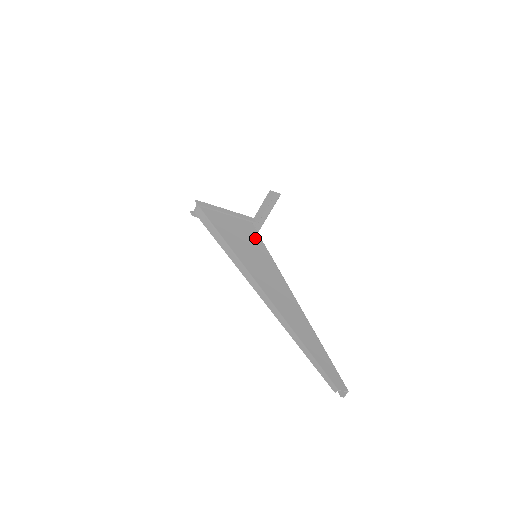
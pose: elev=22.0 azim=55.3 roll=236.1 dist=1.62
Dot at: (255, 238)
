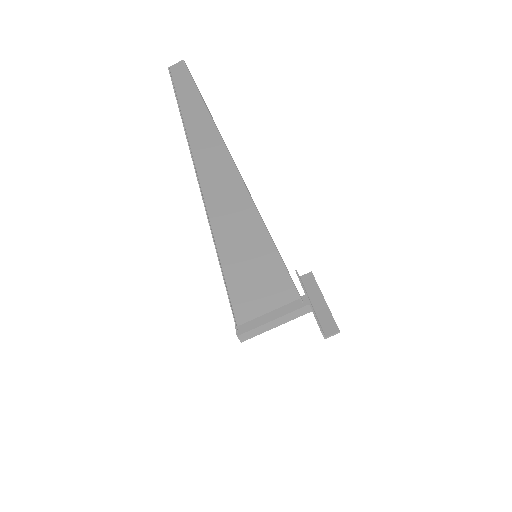
Dot at: (278, 275)
